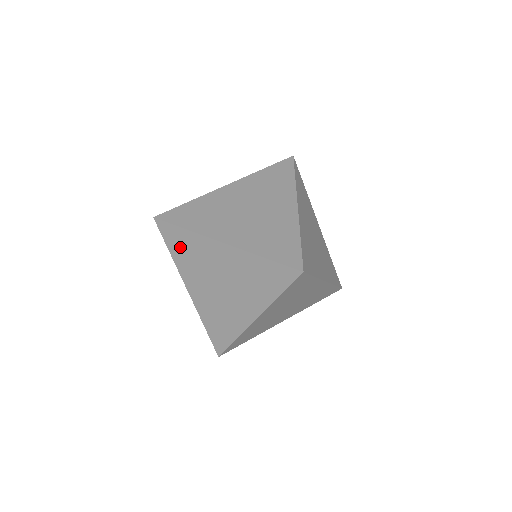
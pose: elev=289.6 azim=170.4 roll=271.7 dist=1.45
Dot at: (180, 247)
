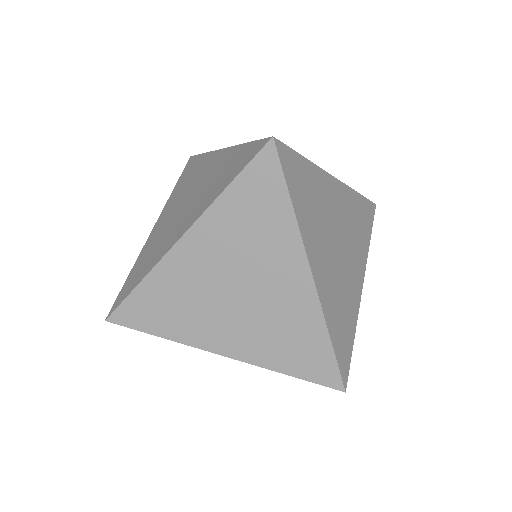
Dot at: (186, 176)
